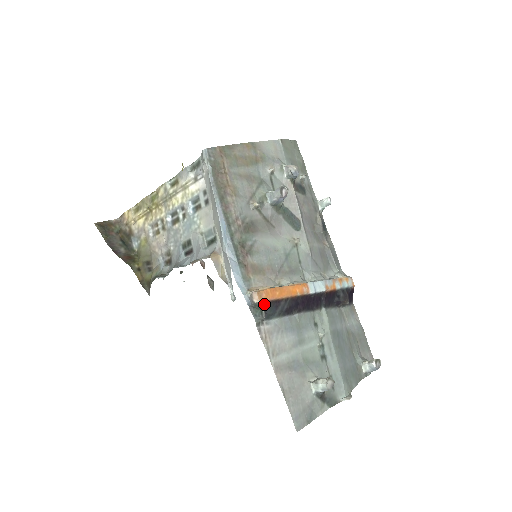
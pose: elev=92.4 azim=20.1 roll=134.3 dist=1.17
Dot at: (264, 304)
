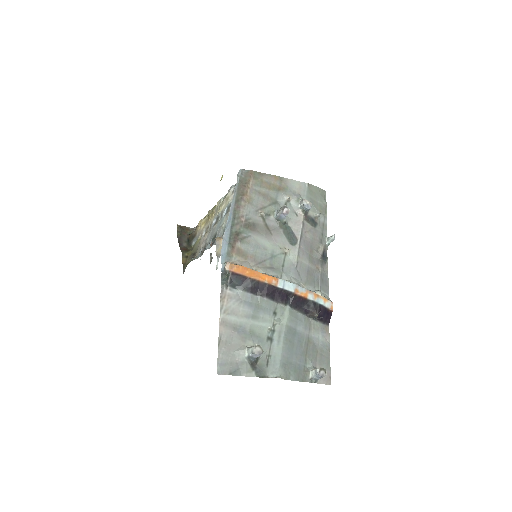
Dot at: (232, 273)
